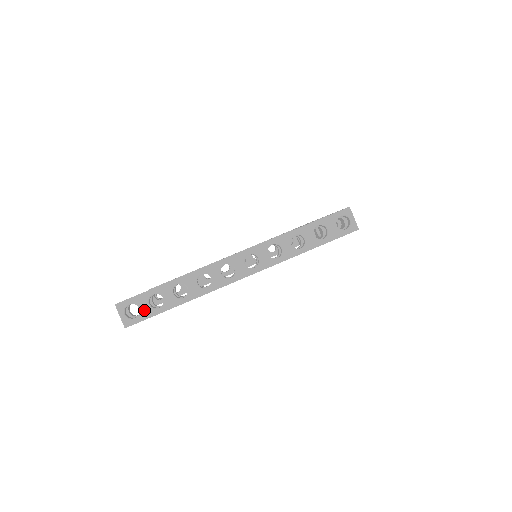
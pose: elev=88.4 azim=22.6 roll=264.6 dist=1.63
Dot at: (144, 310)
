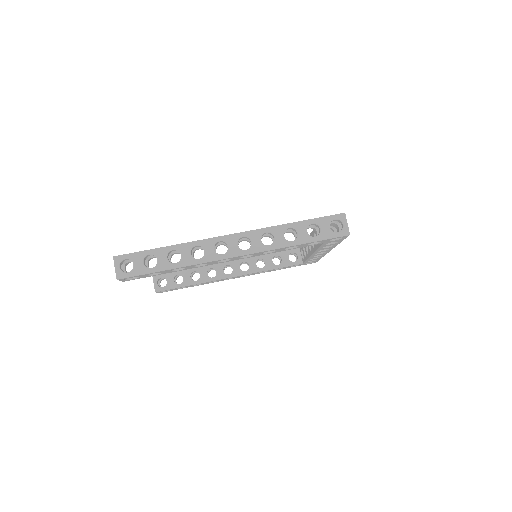
Dot at: (137, 267)
